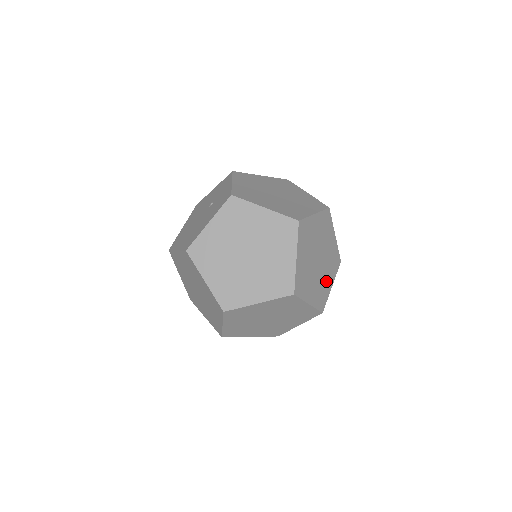
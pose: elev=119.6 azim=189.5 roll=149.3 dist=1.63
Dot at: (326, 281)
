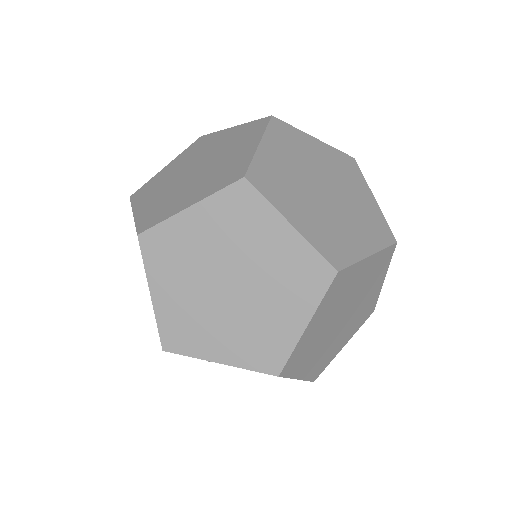
Dot at: (311, 357)
